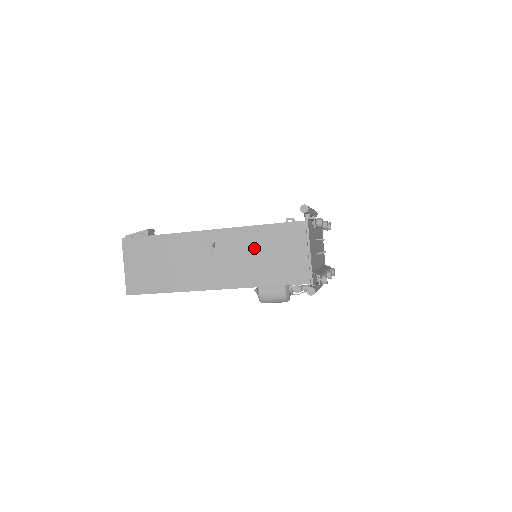
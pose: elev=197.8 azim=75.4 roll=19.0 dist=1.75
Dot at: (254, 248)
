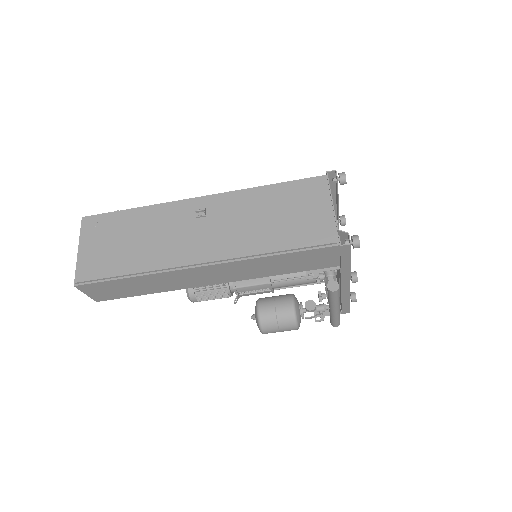
Dot at: (258, 210)
